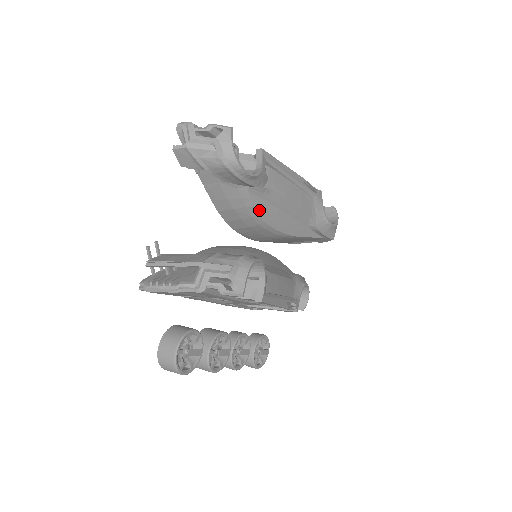
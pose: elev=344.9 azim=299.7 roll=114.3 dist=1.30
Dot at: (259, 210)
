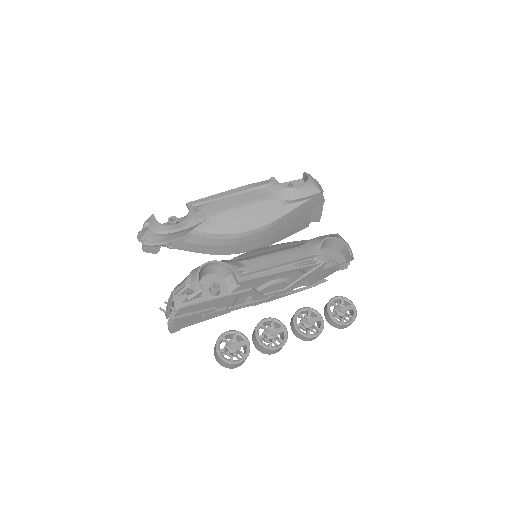
Dot at: (221, 232)
